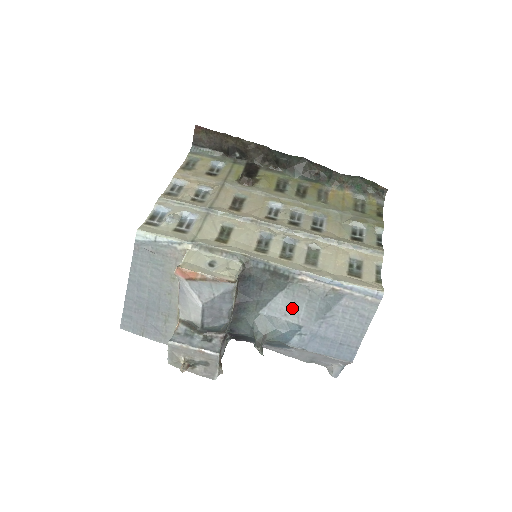
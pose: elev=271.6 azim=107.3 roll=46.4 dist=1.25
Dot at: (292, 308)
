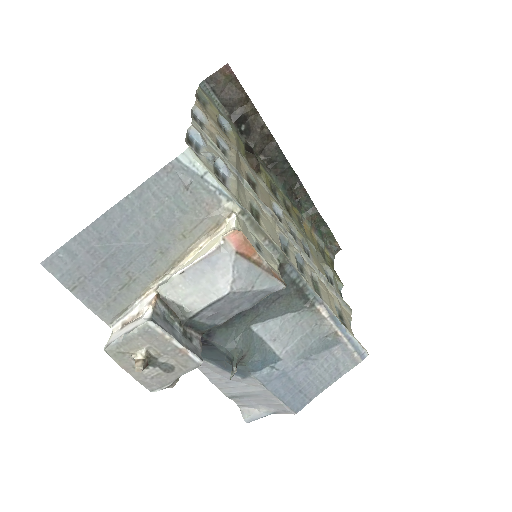
Dot at: (286, 335)
